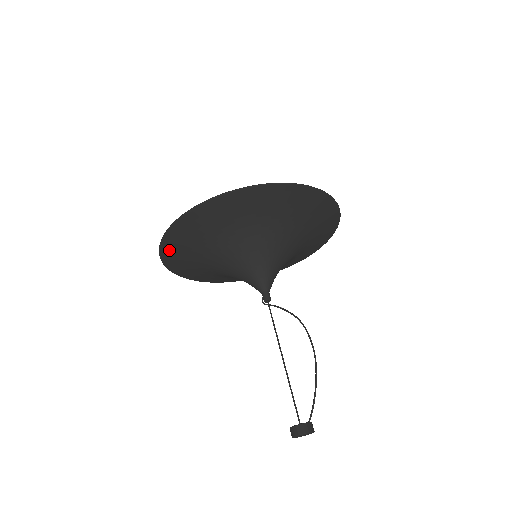
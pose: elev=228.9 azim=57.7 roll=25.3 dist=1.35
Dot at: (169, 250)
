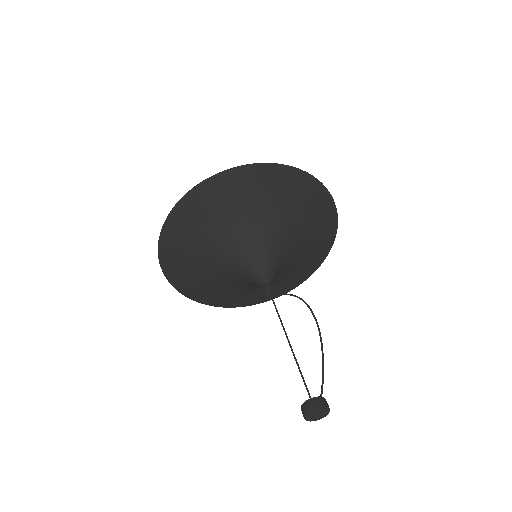
Dot at: (169, 264)
